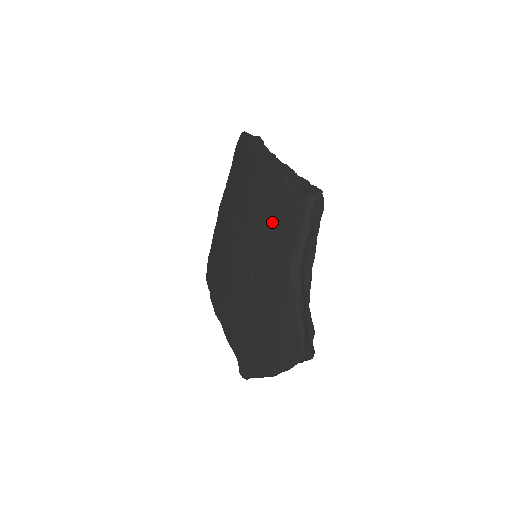
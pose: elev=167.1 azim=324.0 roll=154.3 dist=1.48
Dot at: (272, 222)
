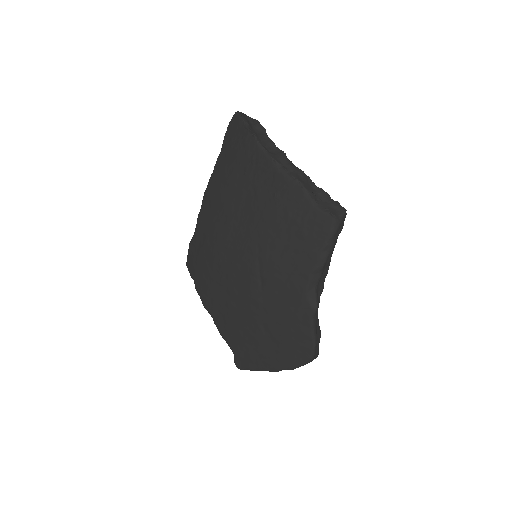
Dot at: (287, 235)
